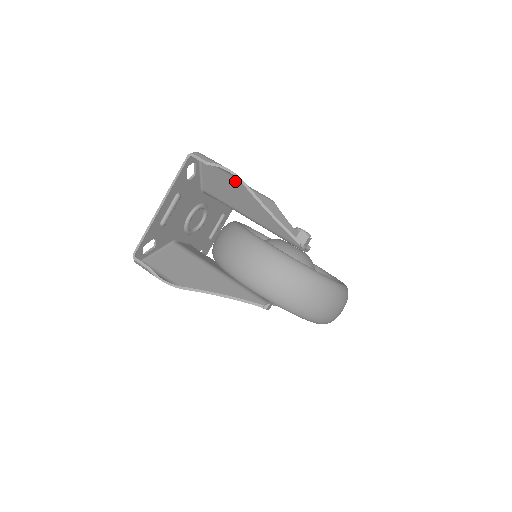
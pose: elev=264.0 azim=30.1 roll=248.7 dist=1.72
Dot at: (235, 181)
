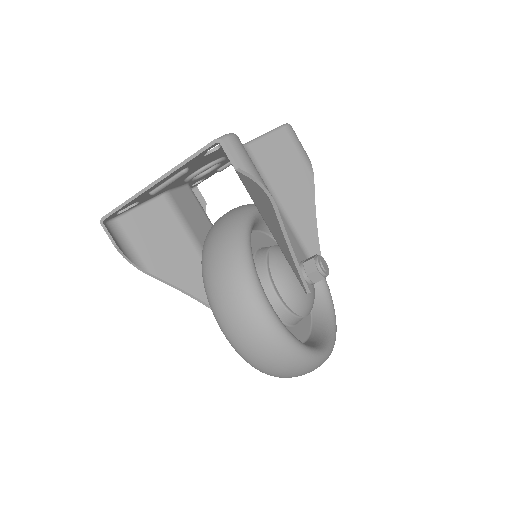
Dot at: (266, 197)
